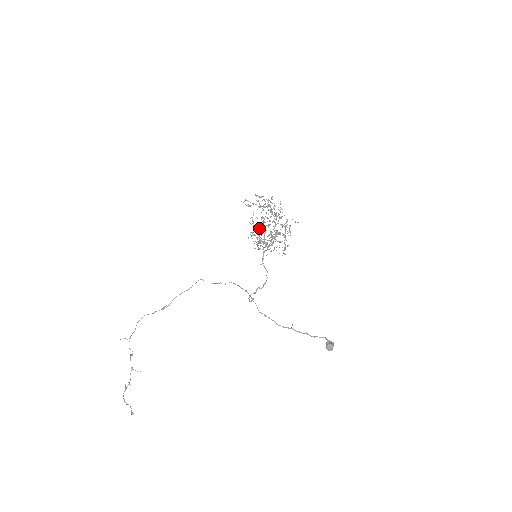
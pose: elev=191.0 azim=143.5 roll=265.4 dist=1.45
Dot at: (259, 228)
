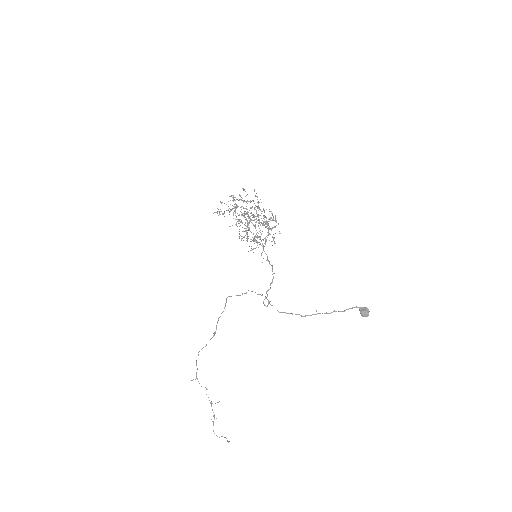
Dot at: (247, 226)
